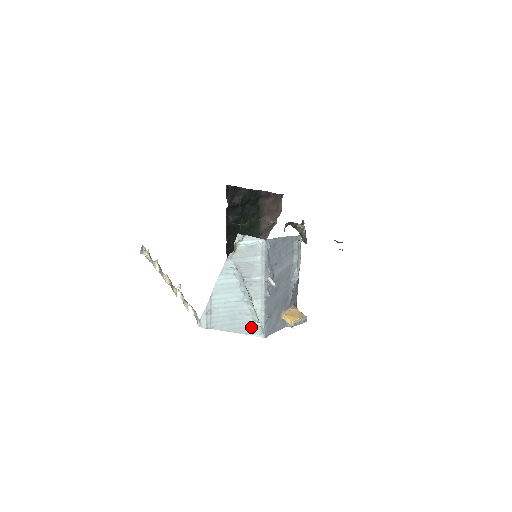
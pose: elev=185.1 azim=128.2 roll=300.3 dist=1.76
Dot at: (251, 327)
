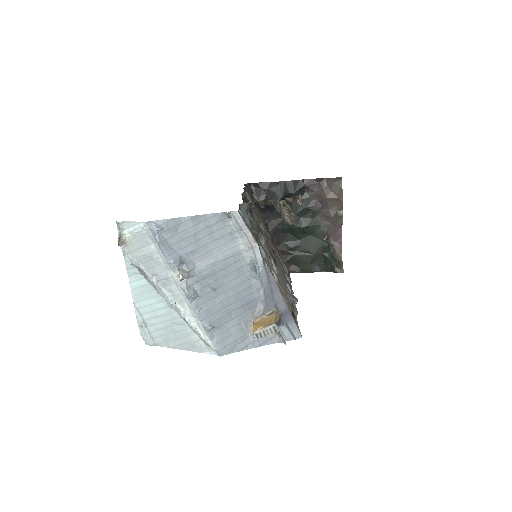
Dot at: (197, 341)
